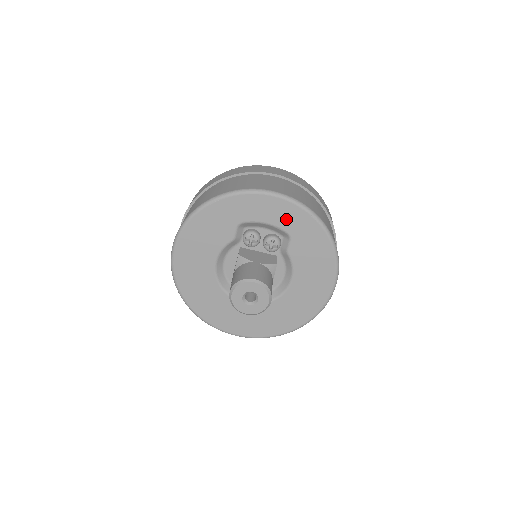
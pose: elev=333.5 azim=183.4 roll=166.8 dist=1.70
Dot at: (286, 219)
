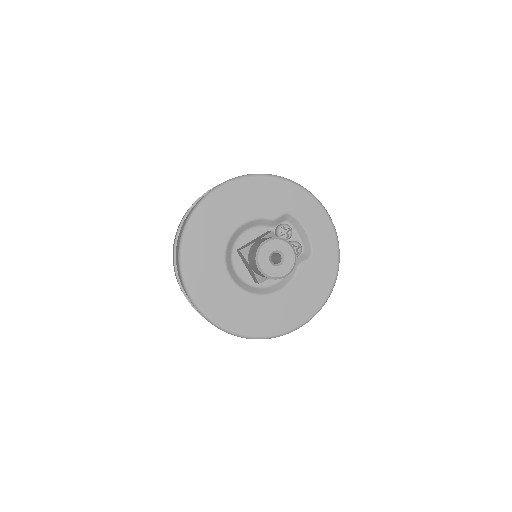
Dot at: (321, 240)
